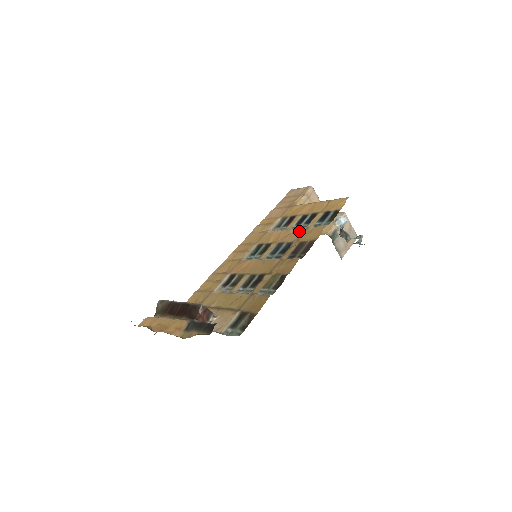
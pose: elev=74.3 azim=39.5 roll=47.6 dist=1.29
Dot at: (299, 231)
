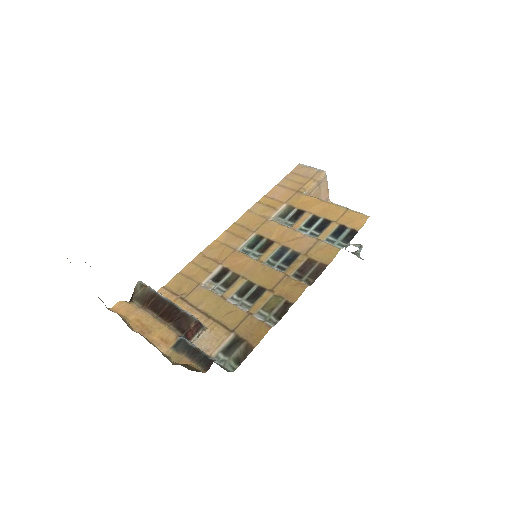
Dot at: (308, 240)
